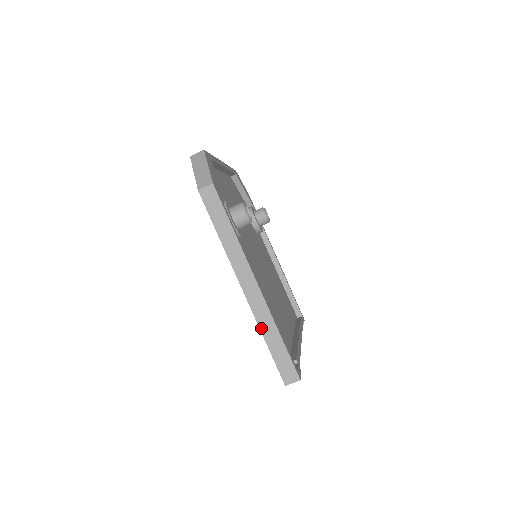
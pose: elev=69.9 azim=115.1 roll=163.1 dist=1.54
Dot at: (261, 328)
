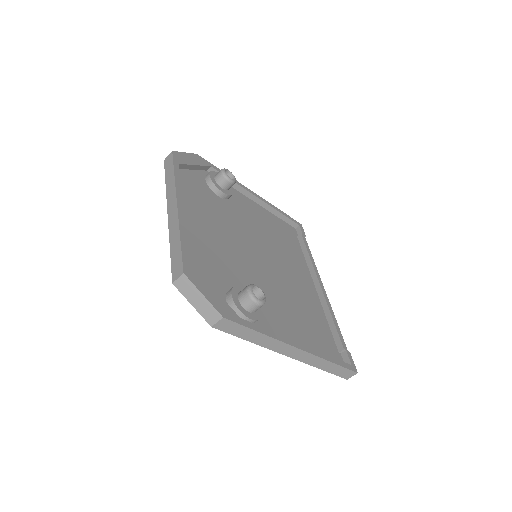
Dot at: (315, 366)
